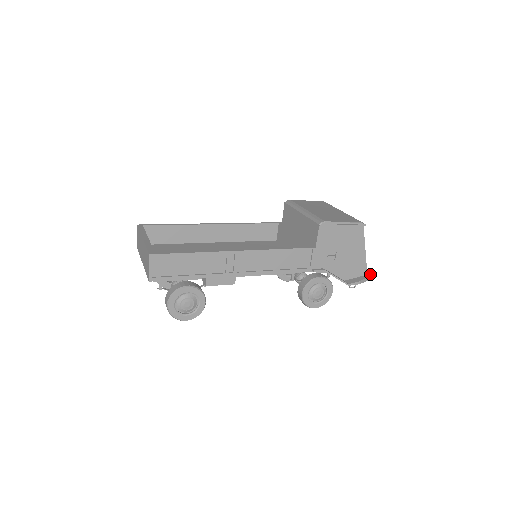
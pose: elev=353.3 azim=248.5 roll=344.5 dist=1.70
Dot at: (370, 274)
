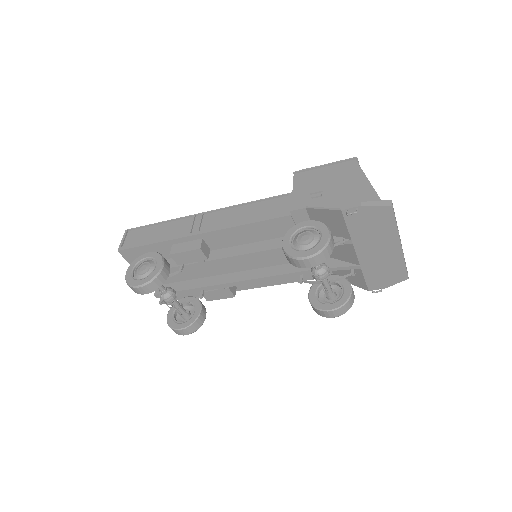
Dot at: (387, 201)
